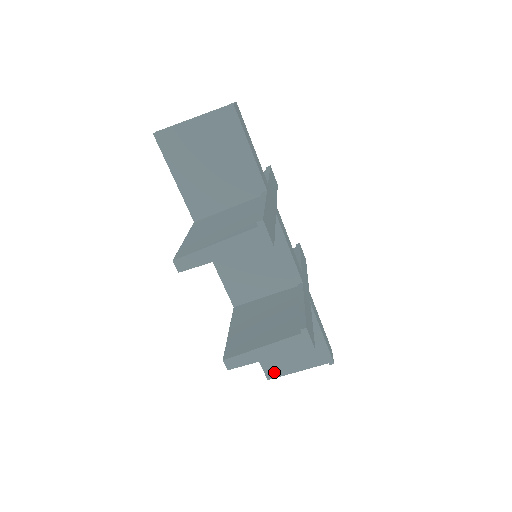
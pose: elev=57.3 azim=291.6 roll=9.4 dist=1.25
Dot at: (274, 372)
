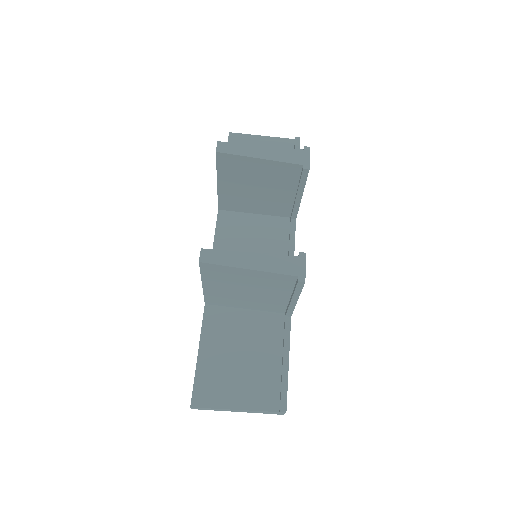
Dot at: (205, 398)
